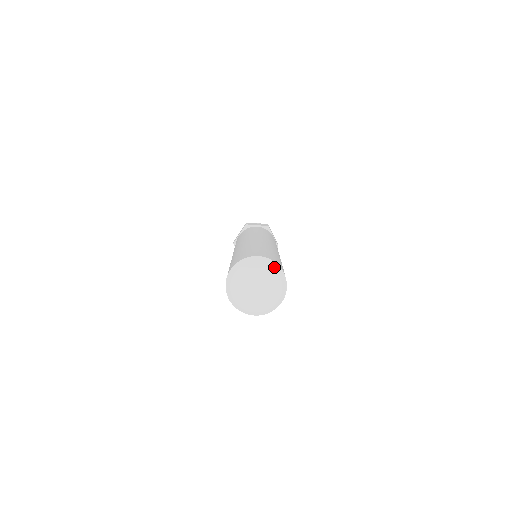
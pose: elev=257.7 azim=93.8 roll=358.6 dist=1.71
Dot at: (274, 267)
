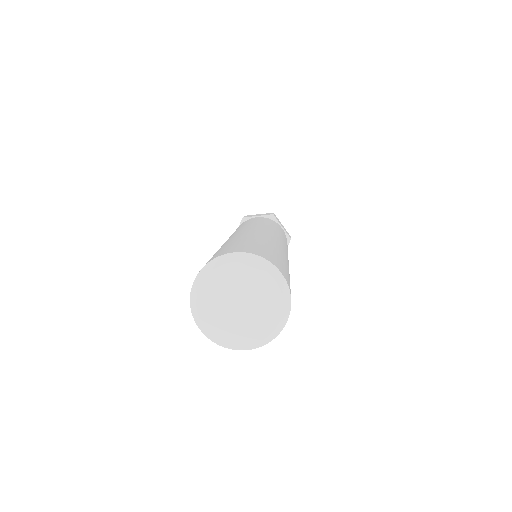
Dot at: (263, 266)
